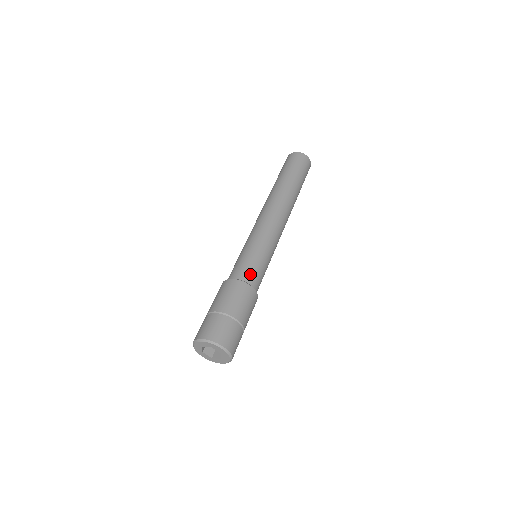
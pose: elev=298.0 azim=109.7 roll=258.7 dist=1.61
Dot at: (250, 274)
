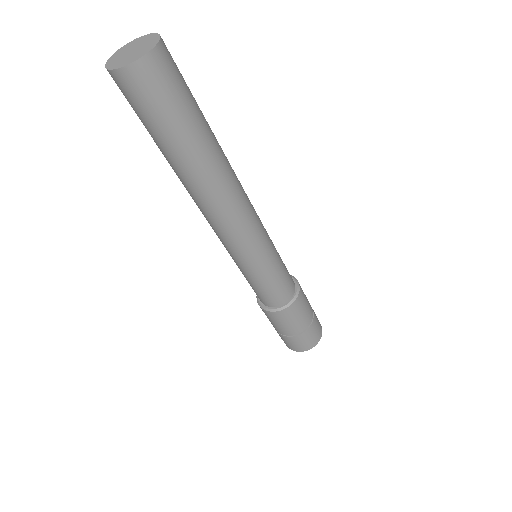
Dot at: (281, 295)
